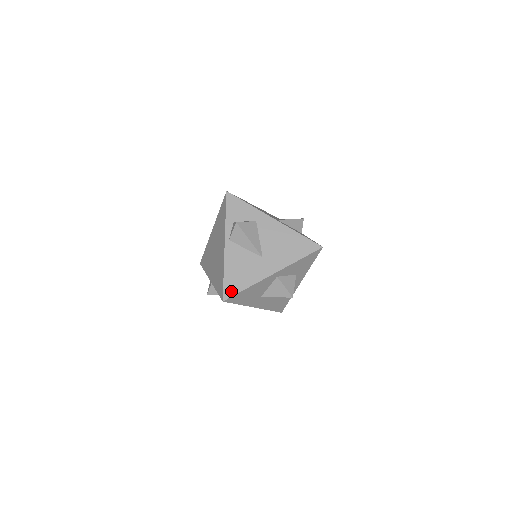
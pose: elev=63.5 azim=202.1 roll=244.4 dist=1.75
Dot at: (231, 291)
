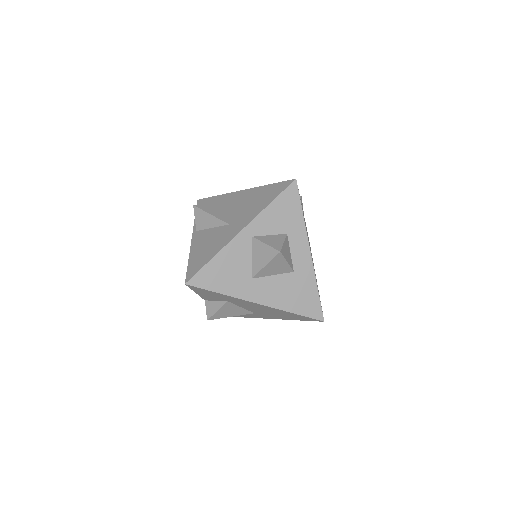
Dot at: (194, 270)
